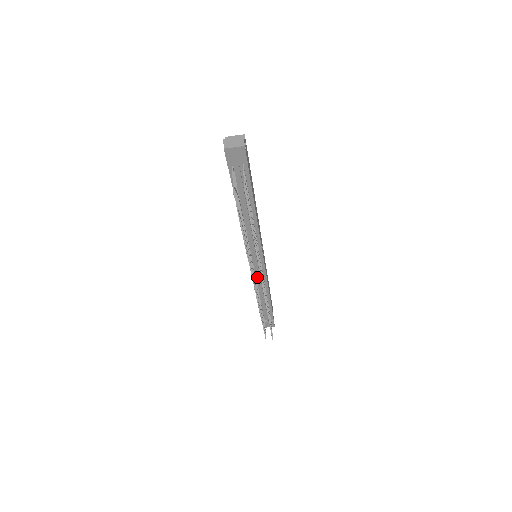
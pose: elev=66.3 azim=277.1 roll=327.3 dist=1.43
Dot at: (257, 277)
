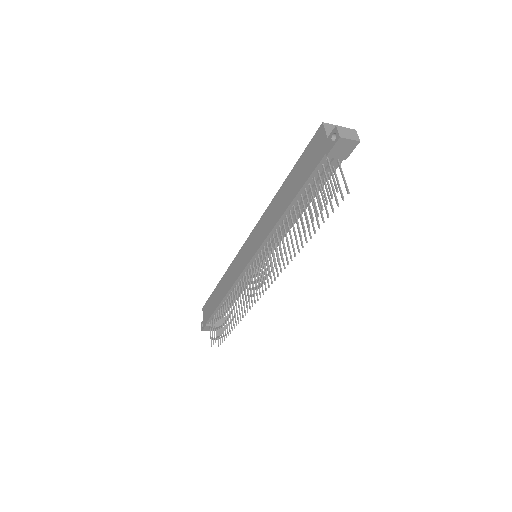
Dot at: occluded
